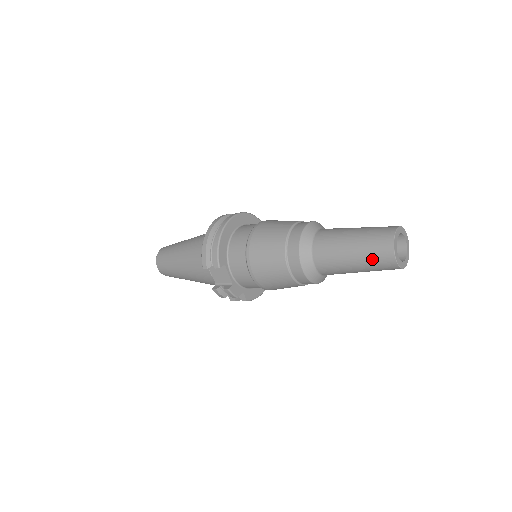
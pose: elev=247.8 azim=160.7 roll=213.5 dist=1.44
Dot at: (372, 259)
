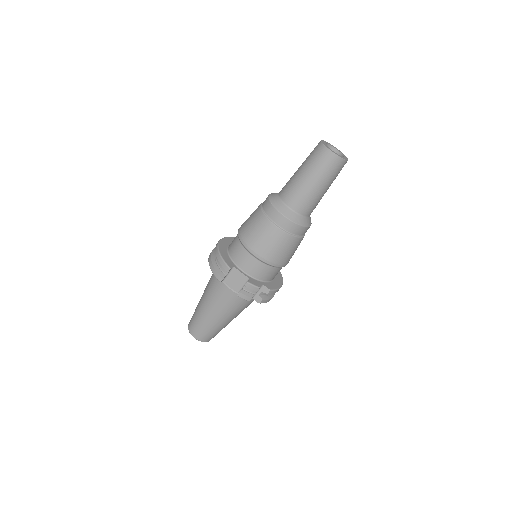
Dot at: (320, 167)
